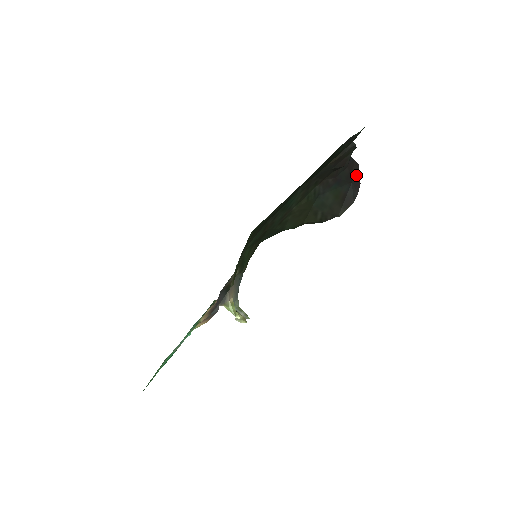
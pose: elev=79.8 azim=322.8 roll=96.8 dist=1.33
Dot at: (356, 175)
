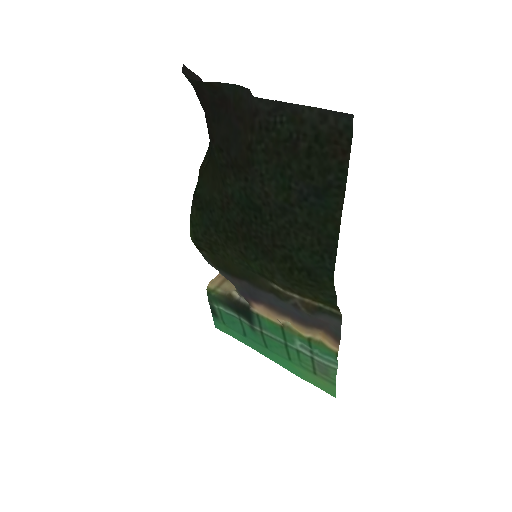
Dot at: (193, 77)
